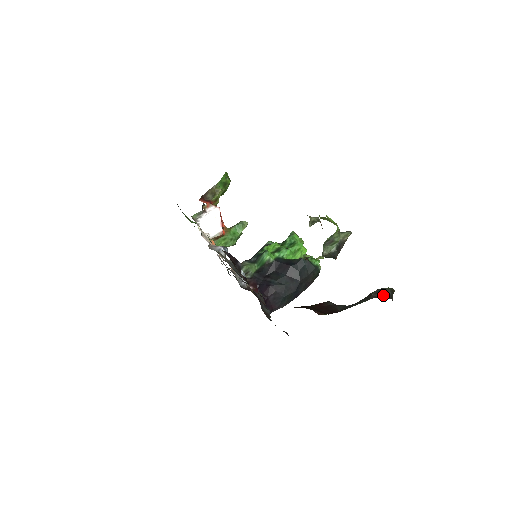
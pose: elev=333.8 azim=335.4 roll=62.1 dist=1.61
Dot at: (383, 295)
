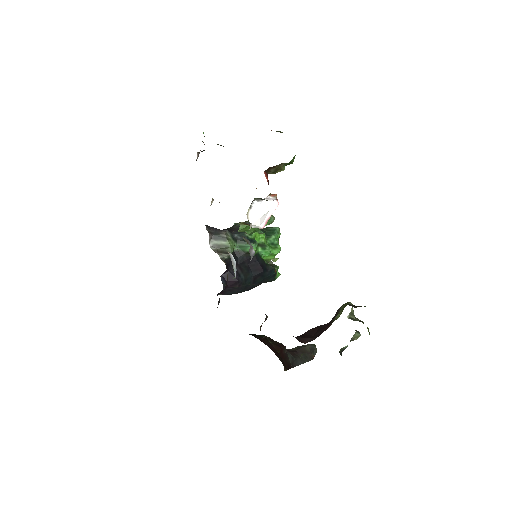
Dot at: occluded
